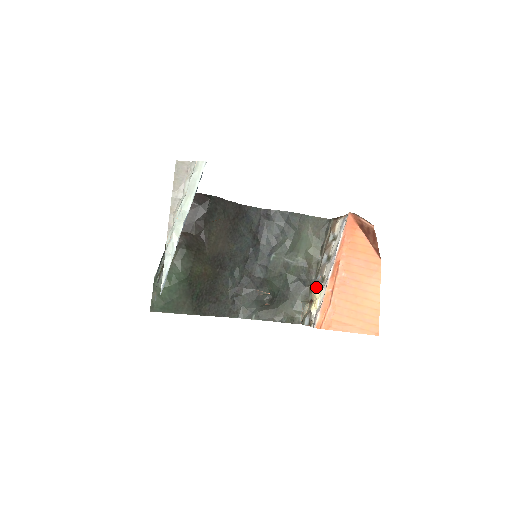
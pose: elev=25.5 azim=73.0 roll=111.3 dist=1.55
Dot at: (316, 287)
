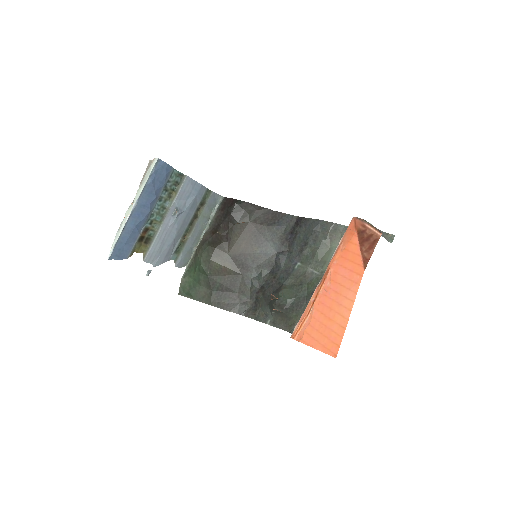
Dot at: occluded
